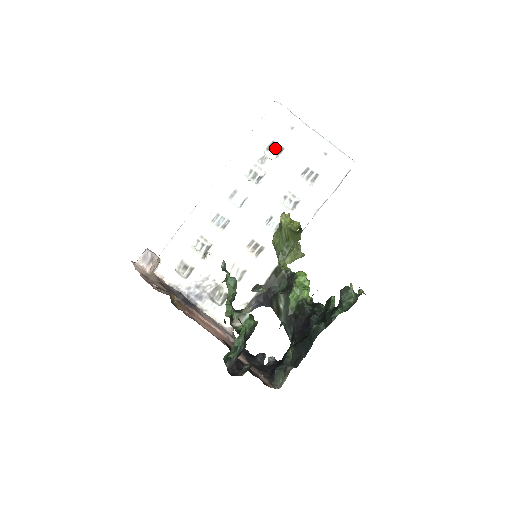
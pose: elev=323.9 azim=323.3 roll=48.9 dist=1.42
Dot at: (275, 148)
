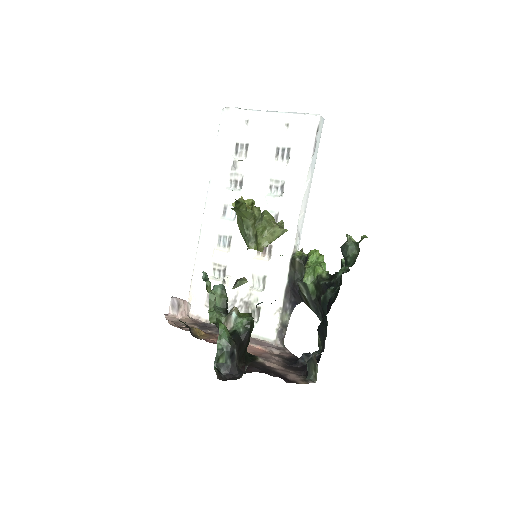
Dot at: (241, 148)
